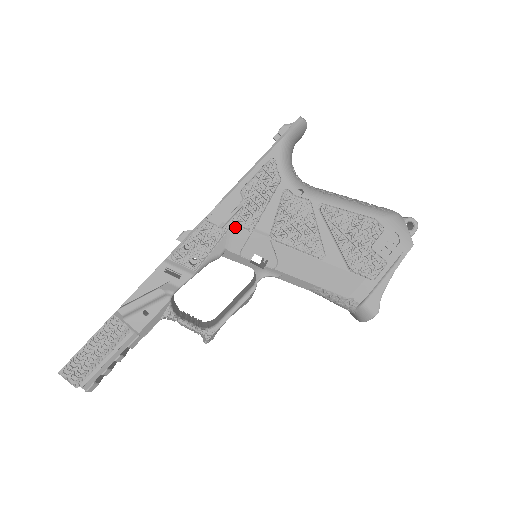
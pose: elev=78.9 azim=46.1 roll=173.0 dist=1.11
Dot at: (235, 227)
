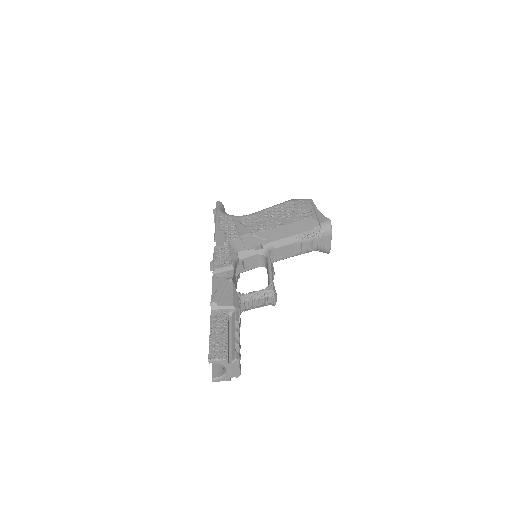
Dot at: (231, 241)
